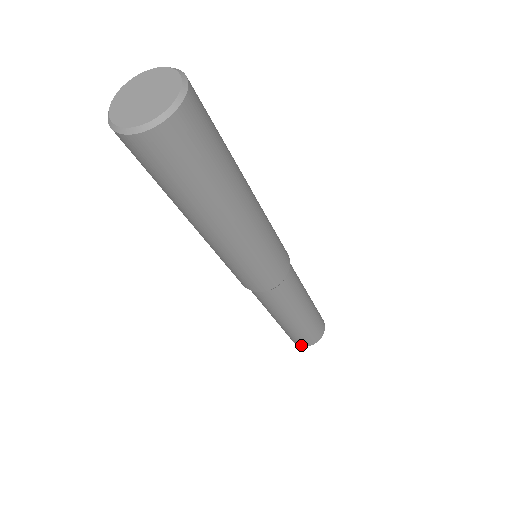
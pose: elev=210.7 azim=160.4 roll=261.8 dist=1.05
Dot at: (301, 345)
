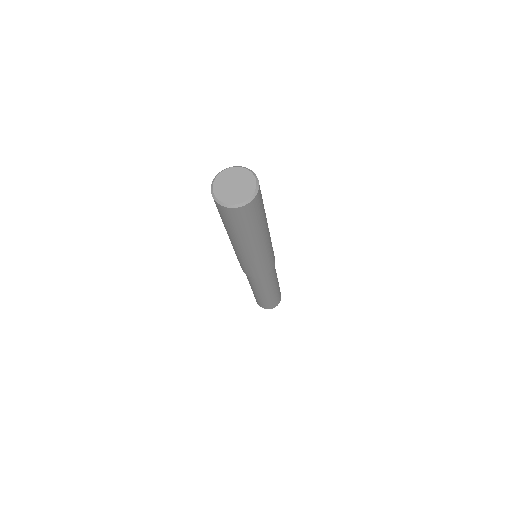
Dot at: occluded
